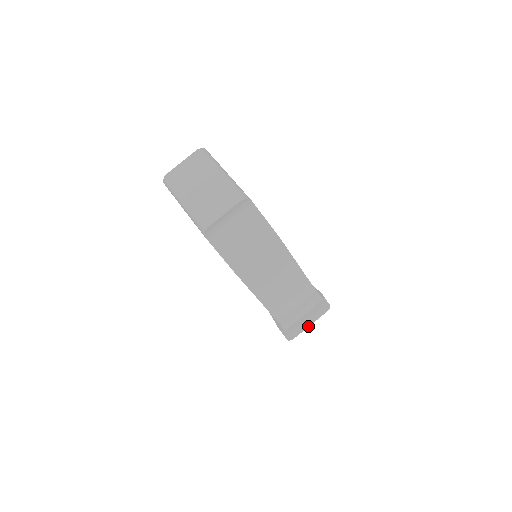
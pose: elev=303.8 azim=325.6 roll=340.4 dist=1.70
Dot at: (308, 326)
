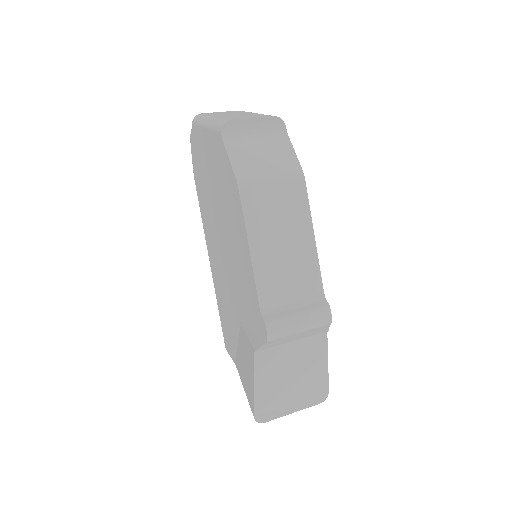
Dot at: (289, 412)
